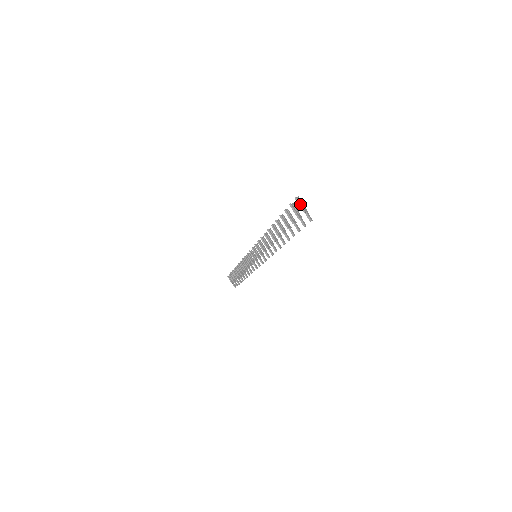
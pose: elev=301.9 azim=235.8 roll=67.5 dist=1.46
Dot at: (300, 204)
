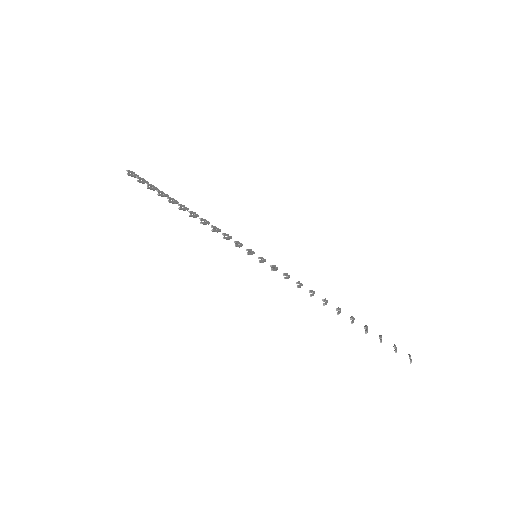
Dot at: occluded
